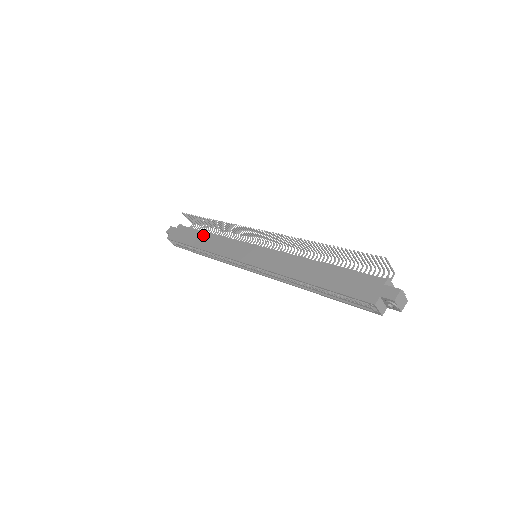
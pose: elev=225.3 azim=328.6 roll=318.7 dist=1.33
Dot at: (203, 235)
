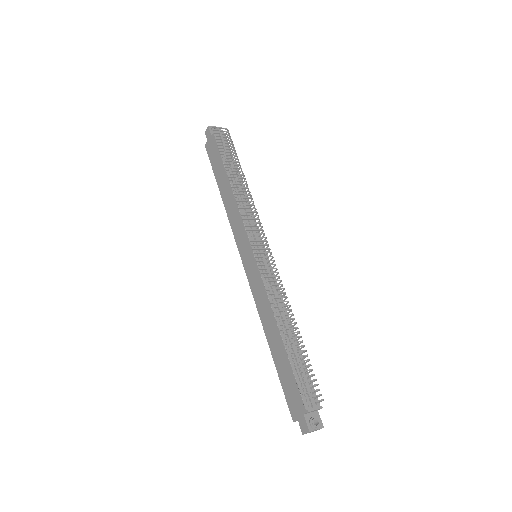
Dot at: (225, 180)
